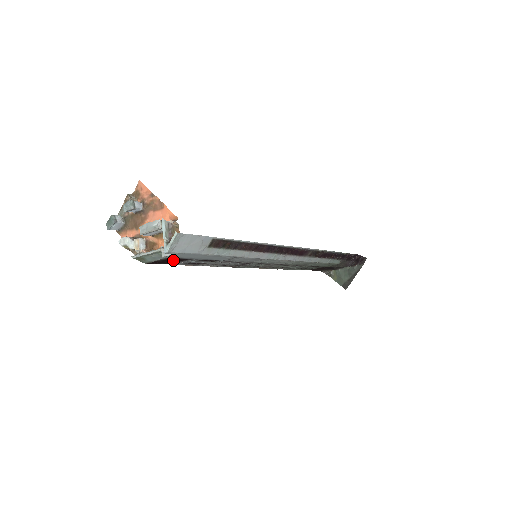
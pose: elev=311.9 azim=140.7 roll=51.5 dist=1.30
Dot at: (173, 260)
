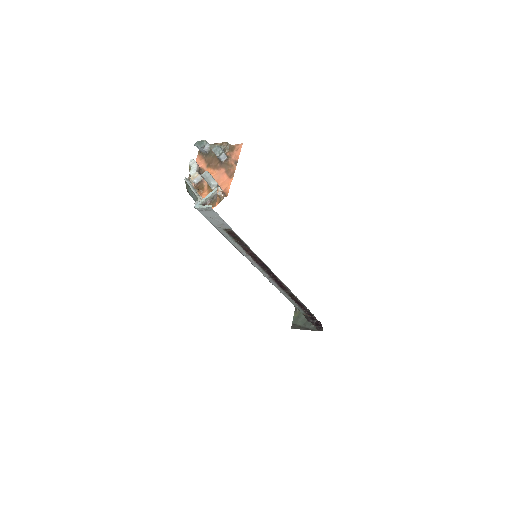
Dot at: occluded
